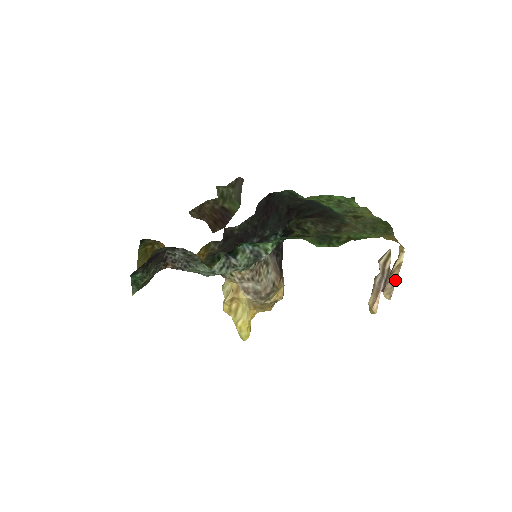
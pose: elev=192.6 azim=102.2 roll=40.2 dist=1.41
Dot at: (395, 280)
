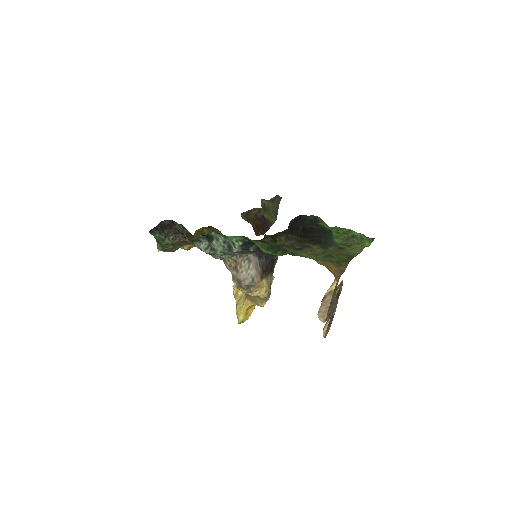
Dot at: (328, 305)
